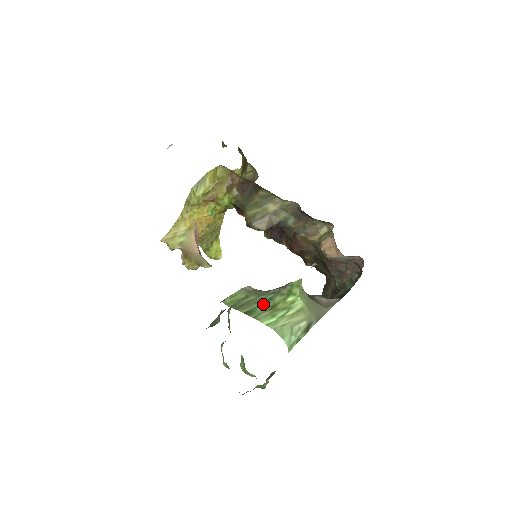
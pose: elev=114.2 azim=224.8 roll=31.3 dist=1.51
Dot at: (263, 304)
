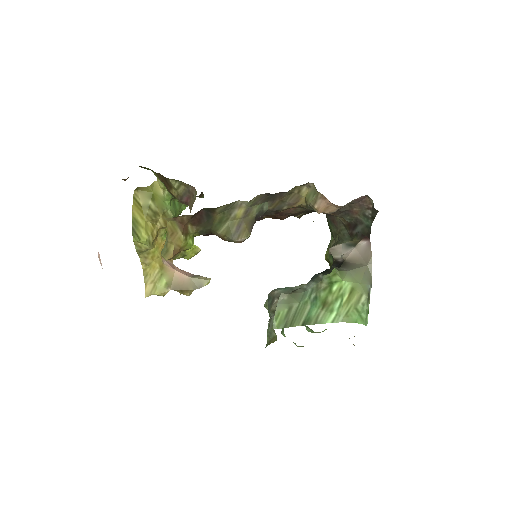
Dot at: (312, 307)
